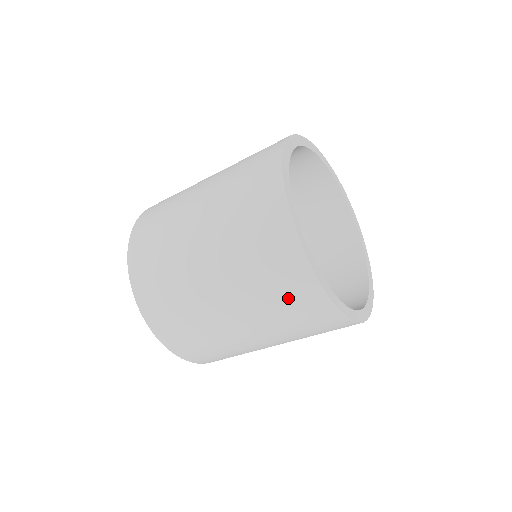
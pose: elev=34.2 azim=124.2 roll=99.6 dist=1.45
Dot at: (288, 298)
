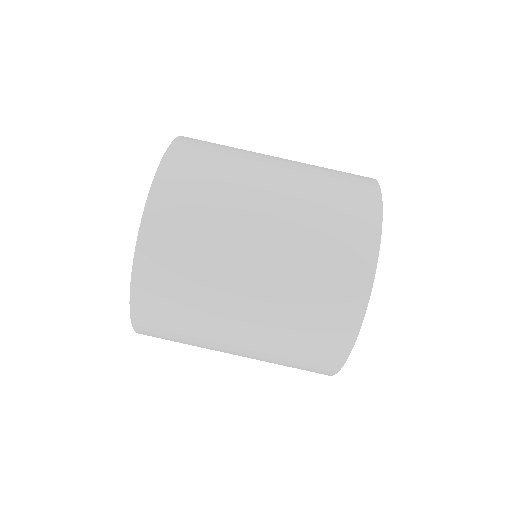
Dot at: (337, 251)
